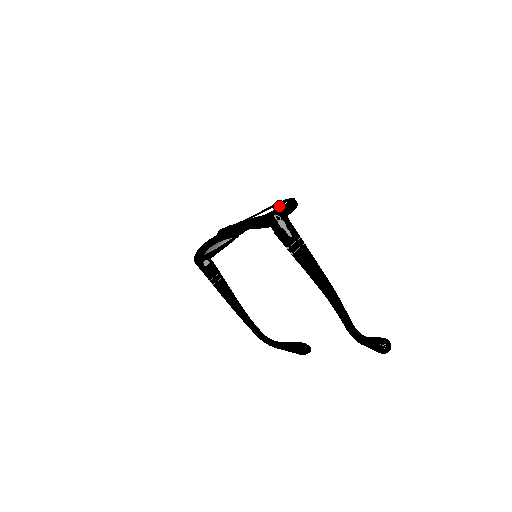
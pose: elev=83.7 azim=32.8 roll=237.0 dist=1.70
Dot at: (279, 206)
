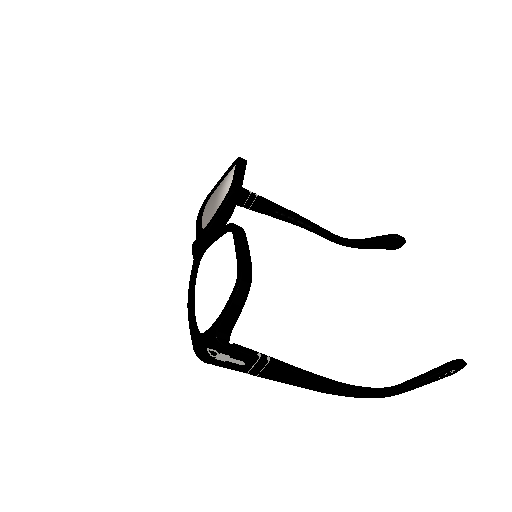
Dot at: (226, 283)
